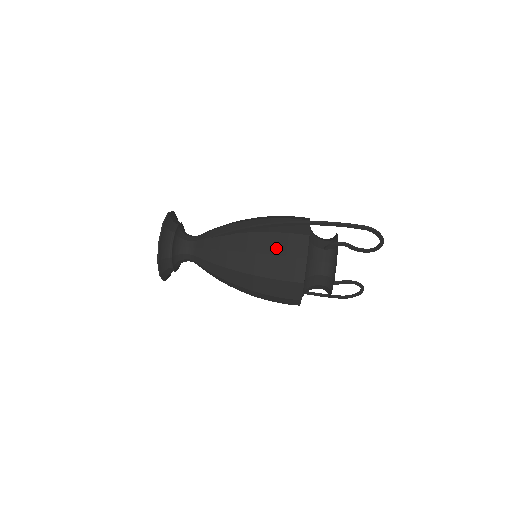
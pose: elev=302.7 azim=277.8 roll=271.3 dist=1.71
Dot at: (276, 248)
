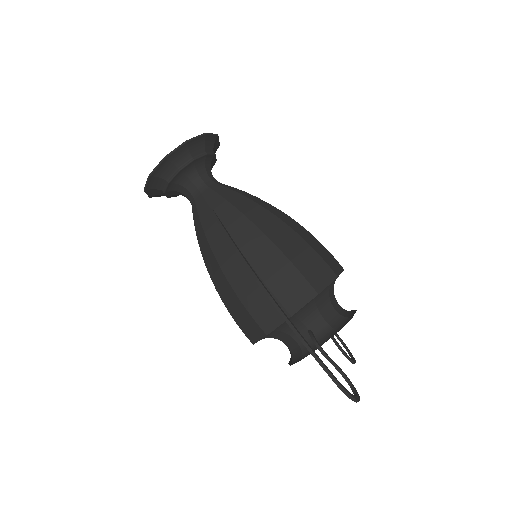
Dot at: (247, 295)
